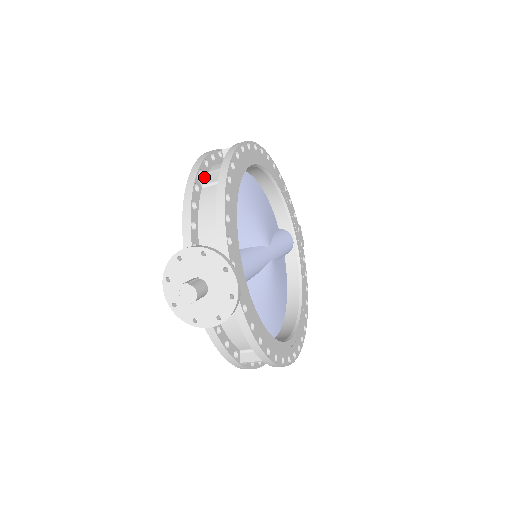
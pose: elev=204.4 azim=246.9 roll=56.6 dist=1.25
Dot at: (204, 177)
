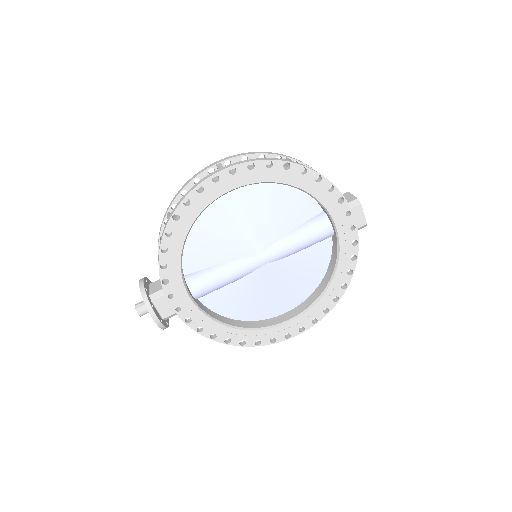
Dot at: occluded
